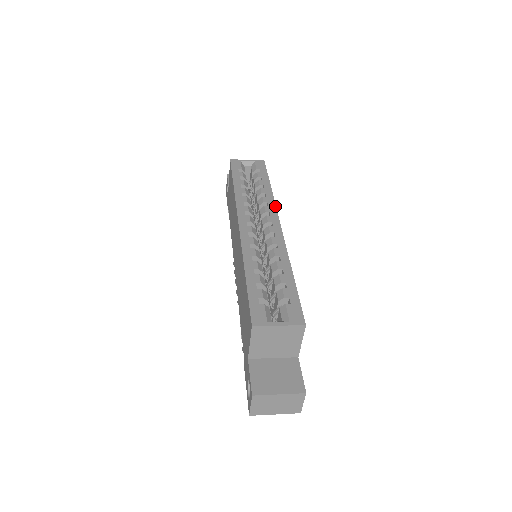
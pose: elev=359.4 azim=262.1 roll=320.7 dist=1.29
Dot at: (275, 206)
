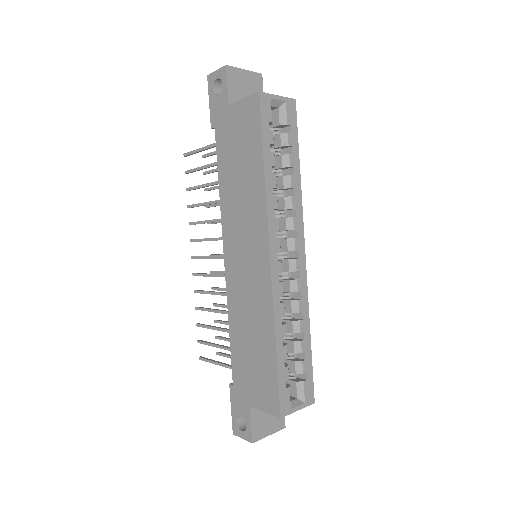
Dot at: occluded
